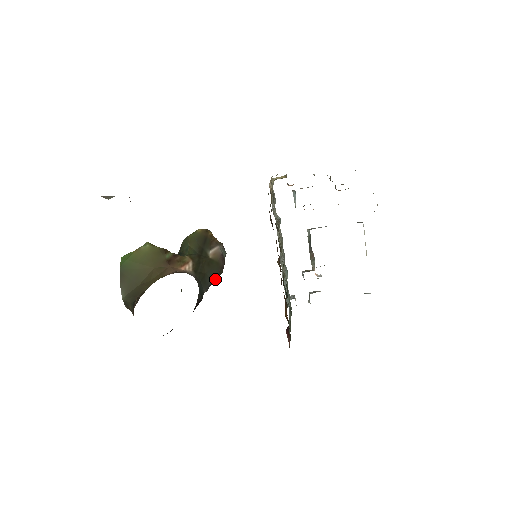
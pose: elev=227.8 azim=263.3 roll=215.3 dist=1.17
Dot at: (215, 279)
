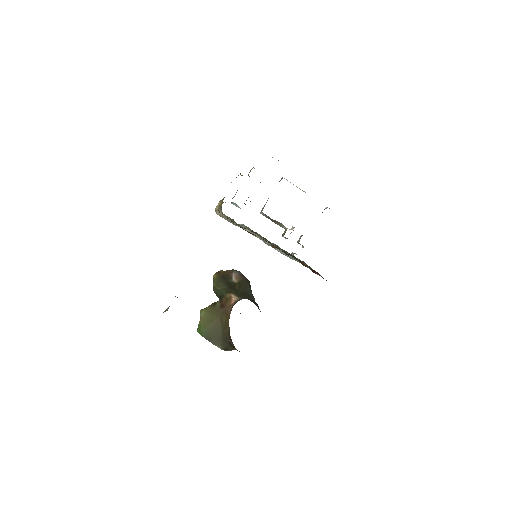
Dot at: occluded
